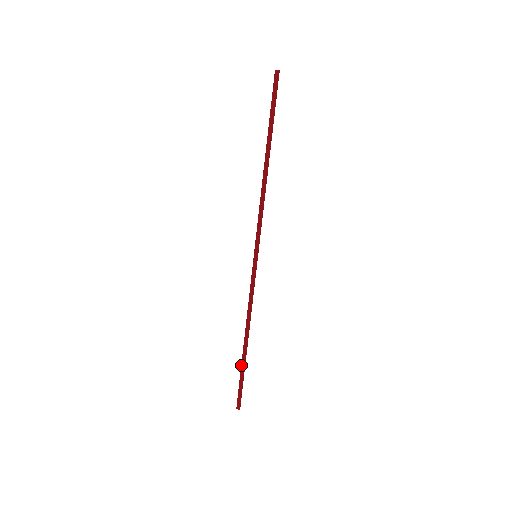
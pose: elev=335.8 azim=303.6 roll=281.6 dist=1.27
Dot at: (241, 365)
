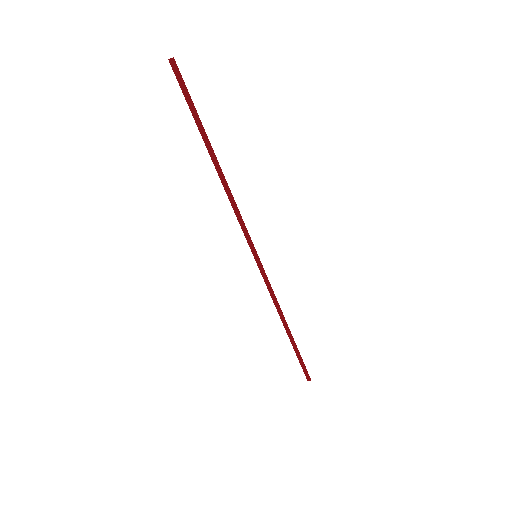
Dot at: (293, 348)
